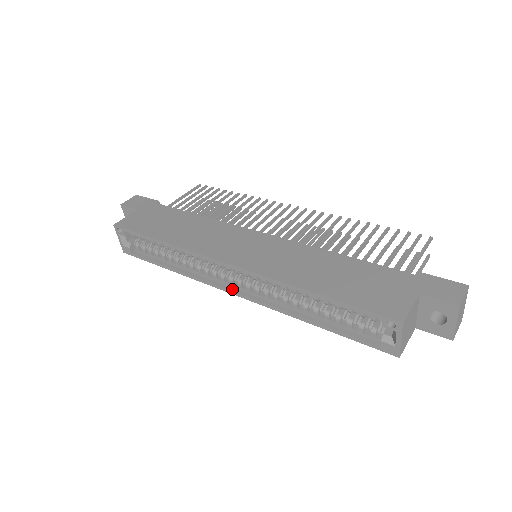
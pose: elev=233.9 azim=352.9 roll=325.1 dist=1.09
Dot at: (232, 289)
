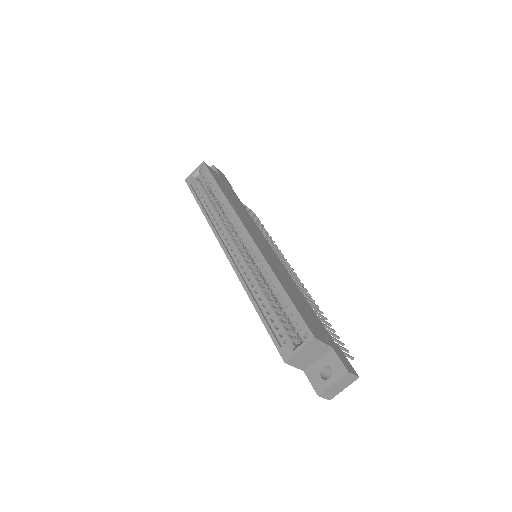
Dot at: (227, 249)
